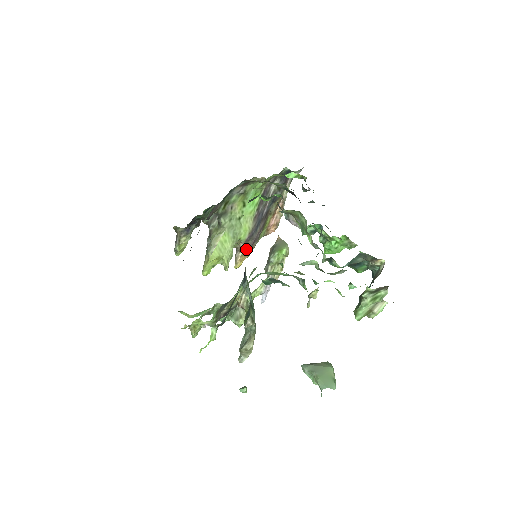
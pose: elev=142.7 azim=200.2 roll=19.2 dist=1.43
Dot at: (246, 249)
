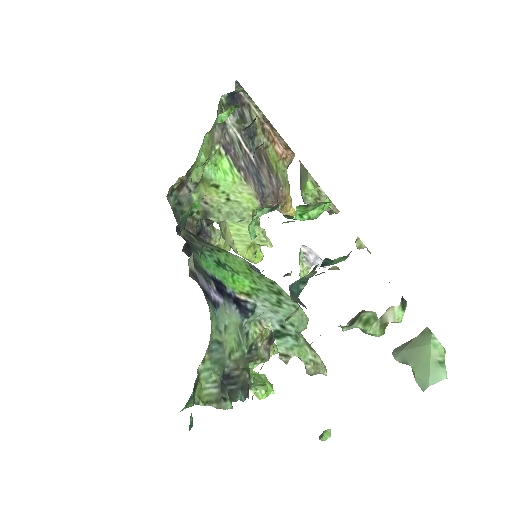
Dot at: (276, 204)
